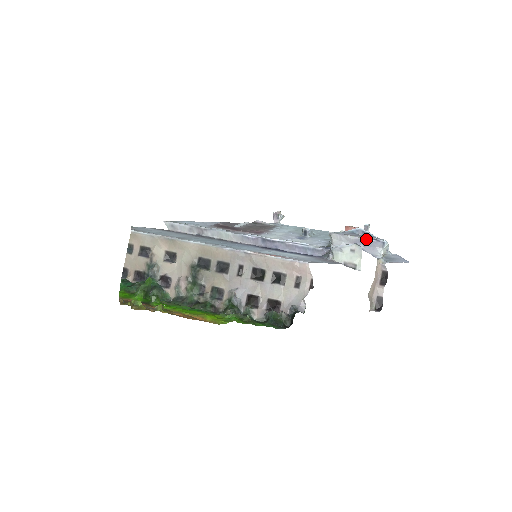
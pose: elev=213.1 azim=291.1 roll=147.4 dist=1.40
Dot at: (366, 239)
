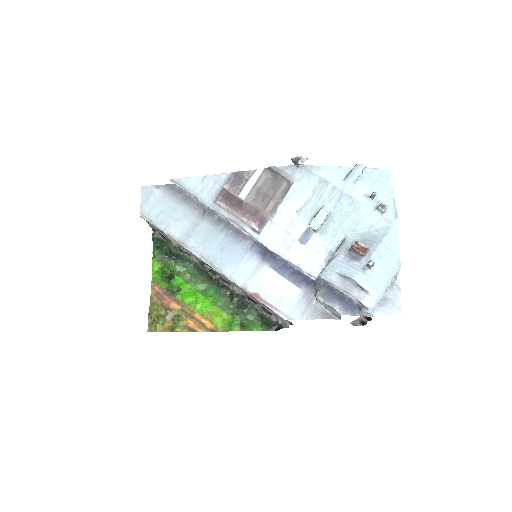
Dot at: occluded
